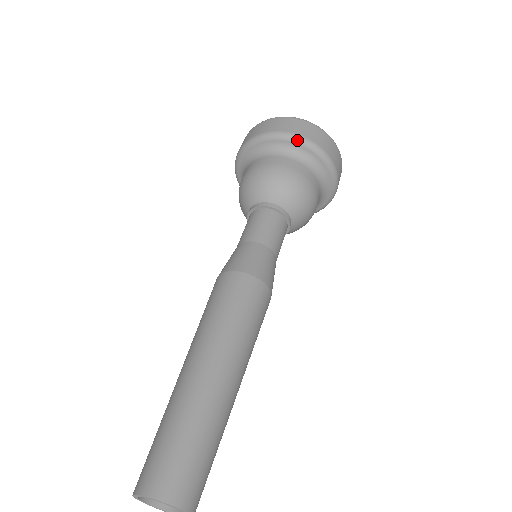
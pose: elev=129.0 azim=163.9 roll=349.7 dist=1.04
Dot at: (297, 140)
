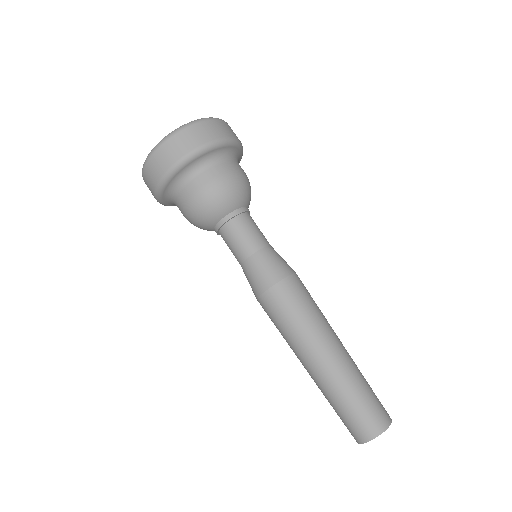
Dot at: (195, 156)
